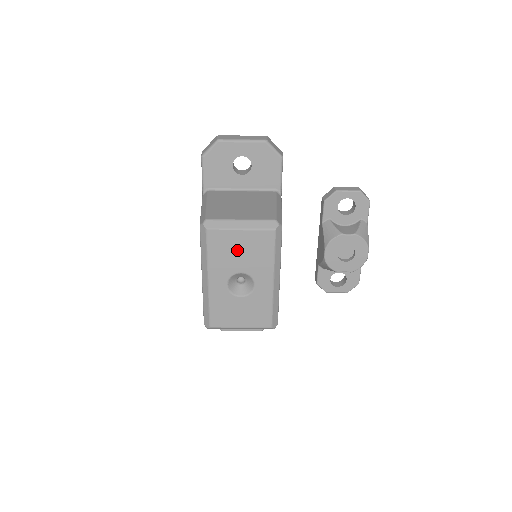
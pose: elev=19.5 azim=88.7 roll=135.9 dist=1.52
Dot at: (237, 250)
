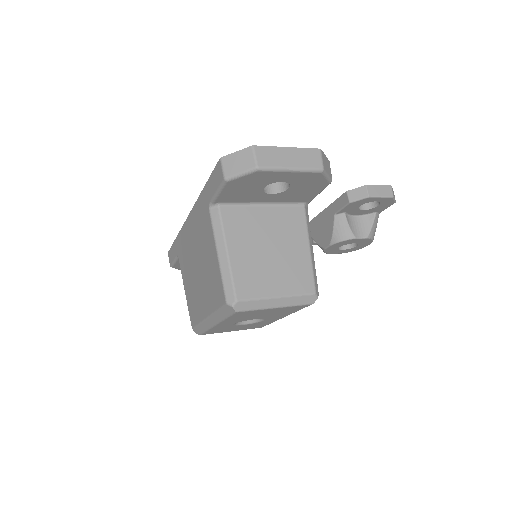
Dot at: (261, 314)
